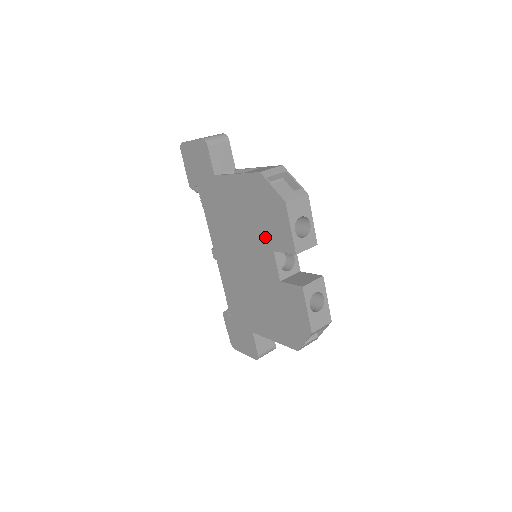
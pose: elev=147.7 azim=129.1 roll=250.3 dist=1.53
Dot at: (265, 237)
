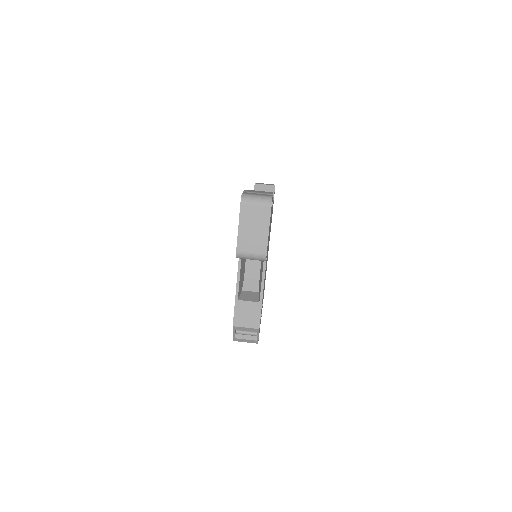
Dot at: occluded
